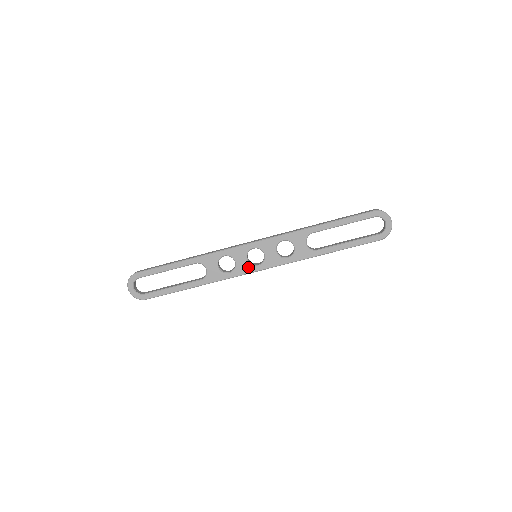
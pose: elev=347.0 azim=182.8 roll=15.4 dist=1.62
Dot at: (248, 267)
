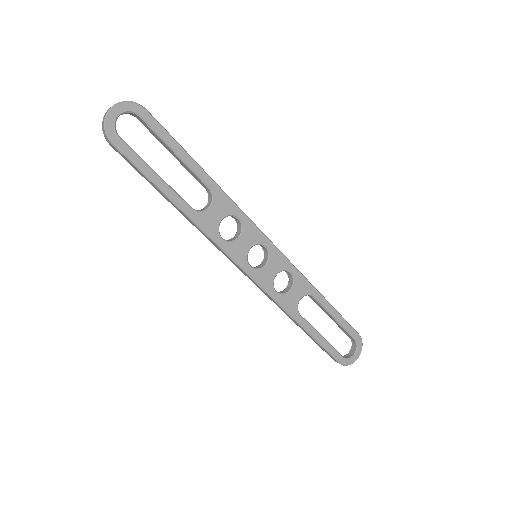
Dot at: (242, 256)
